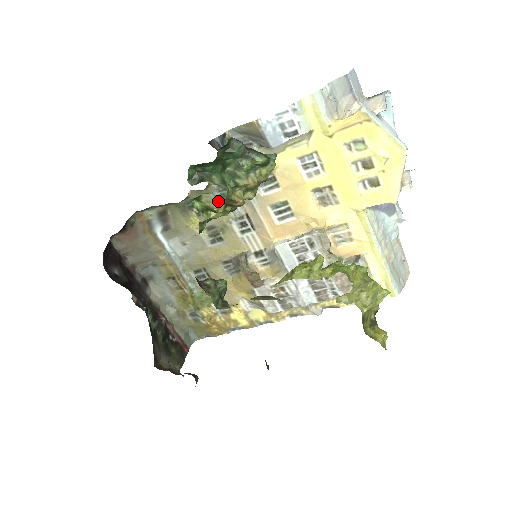
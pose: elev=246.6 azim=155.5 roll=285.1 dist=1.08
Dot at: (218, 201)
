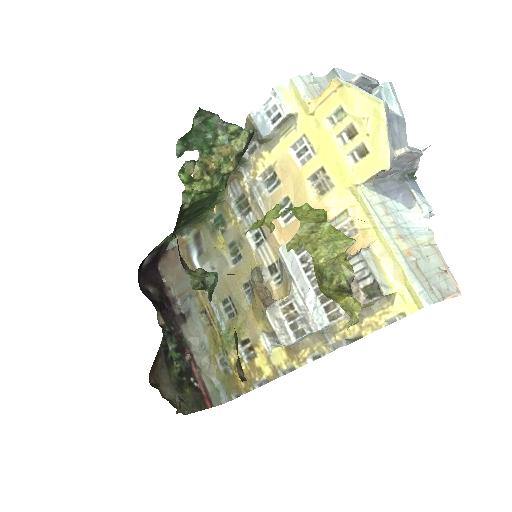
Dot at: (194, 166)
